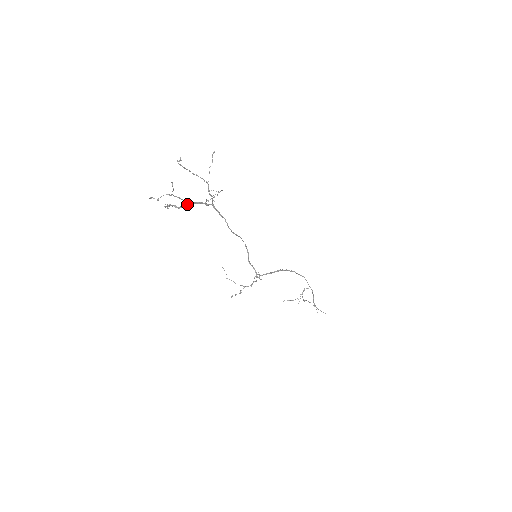
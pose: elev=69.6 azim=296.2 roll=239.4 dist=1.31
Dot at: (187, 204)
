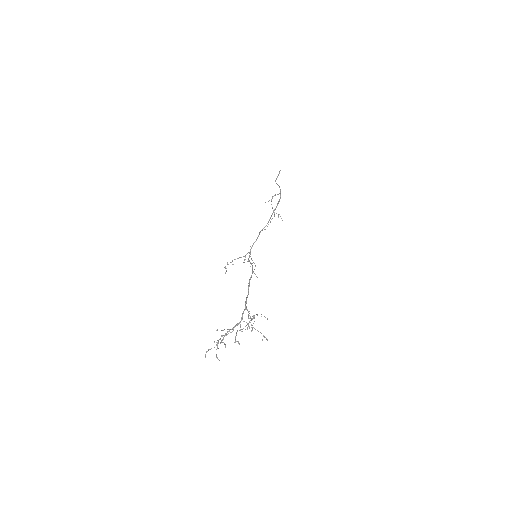
Dot at: occluded
